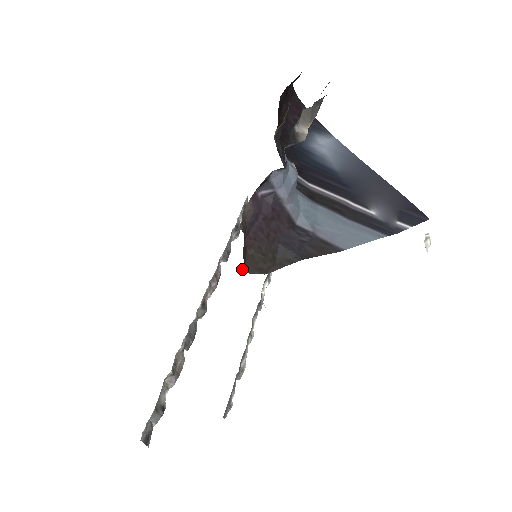
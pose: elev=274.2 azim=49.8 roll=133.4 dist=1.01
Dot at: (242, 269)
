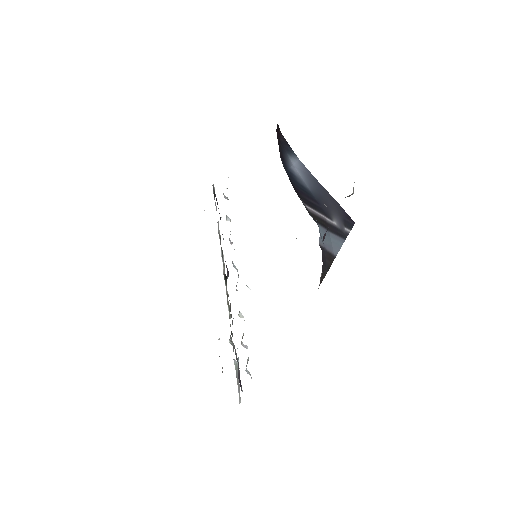
Dot at: occluded
